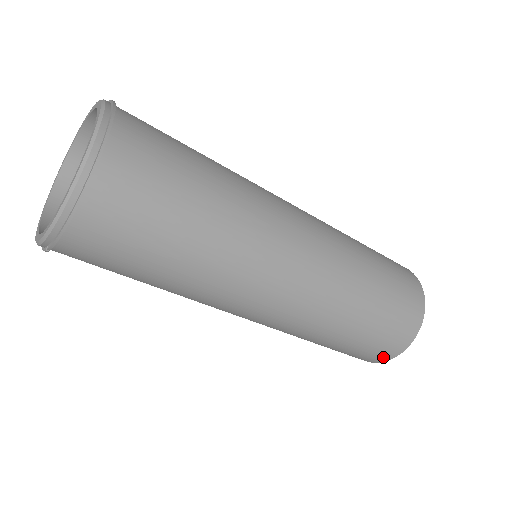
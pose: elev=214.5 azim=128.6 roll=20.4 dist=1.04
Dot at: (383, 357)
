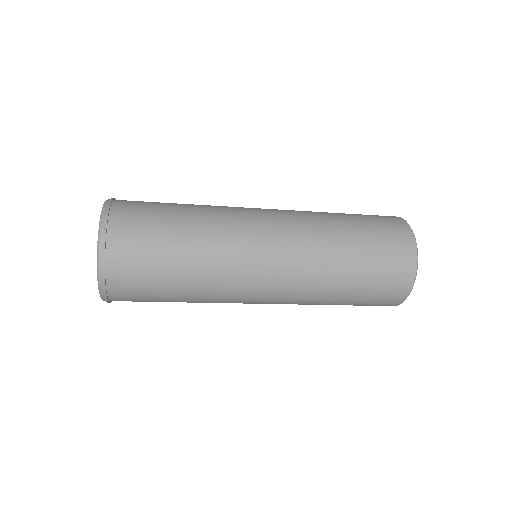
Dot at: occluded
